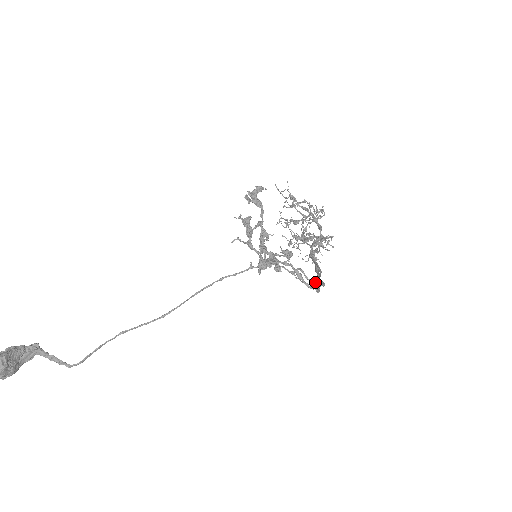
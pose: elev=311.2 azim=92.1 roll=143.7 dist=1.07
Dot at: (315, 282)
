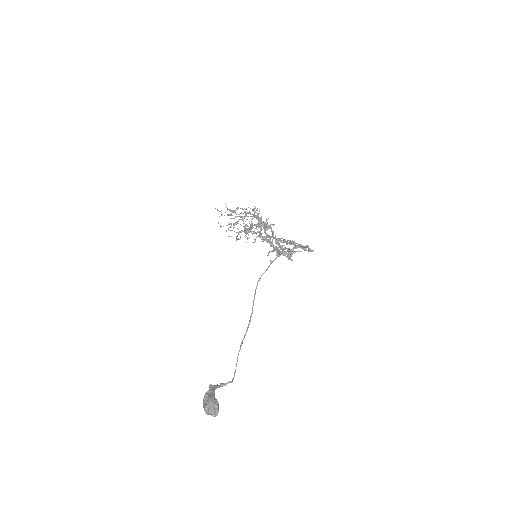
Dot at: occluded
